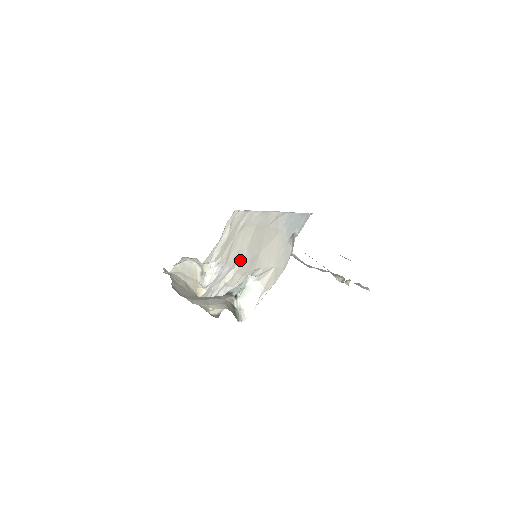
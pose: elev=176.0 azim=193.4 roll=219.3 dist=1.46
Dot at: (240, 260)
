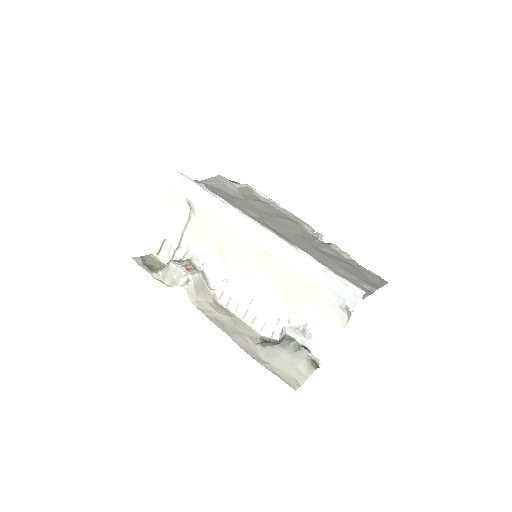
Dot at: (257, 278)
